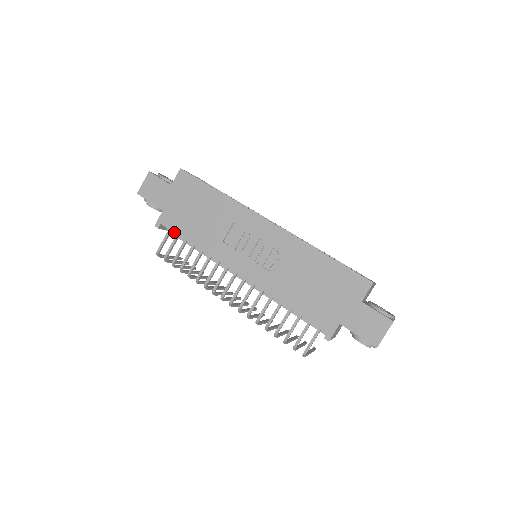
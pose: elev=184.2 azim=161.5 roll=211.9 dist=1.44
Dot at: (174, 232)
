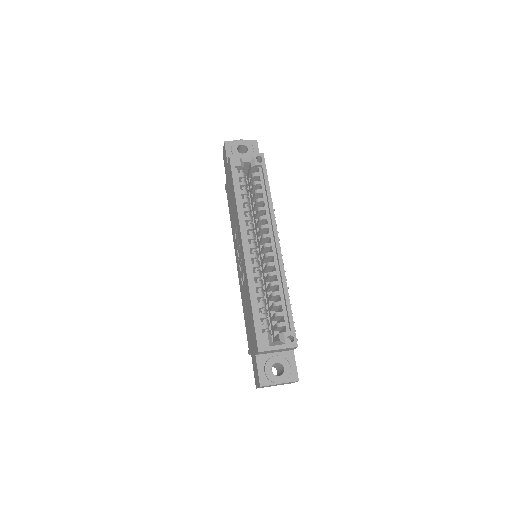
Dot at: (228, 201)
